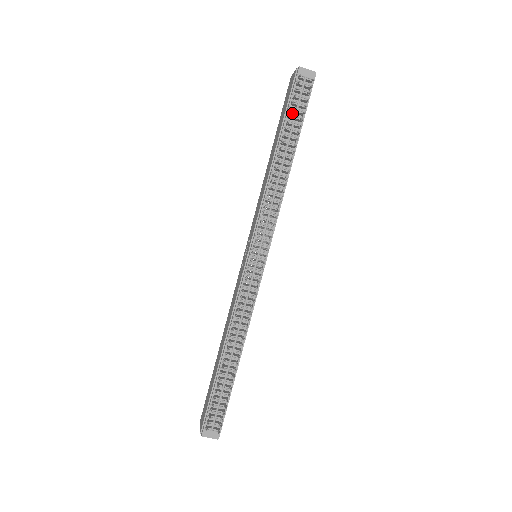
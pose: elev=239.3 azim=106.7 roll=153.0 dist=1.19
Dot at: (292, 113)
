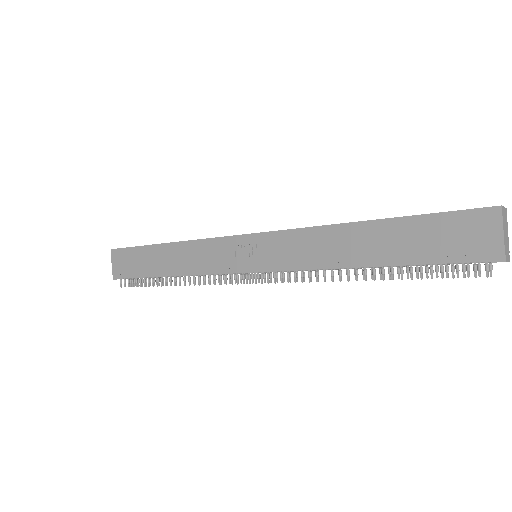
Dot at: (430, 264)
